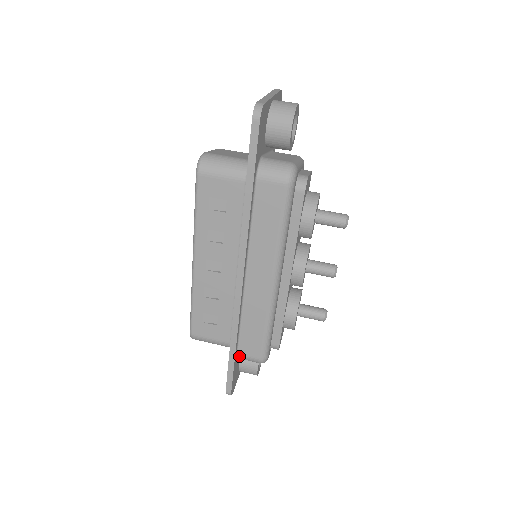
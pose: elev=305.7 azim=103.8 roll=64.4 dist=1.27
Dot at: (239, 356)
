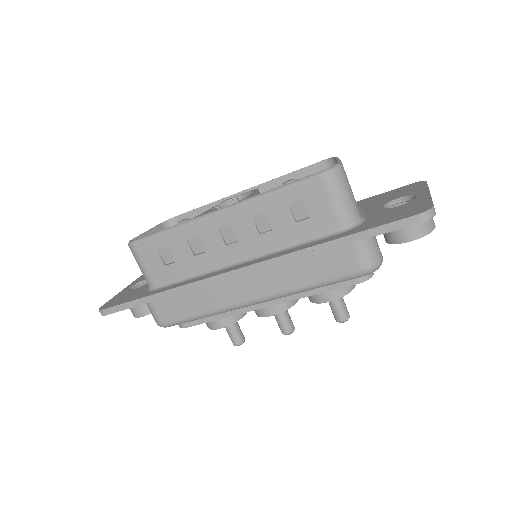
Dot at: (150, 303)
